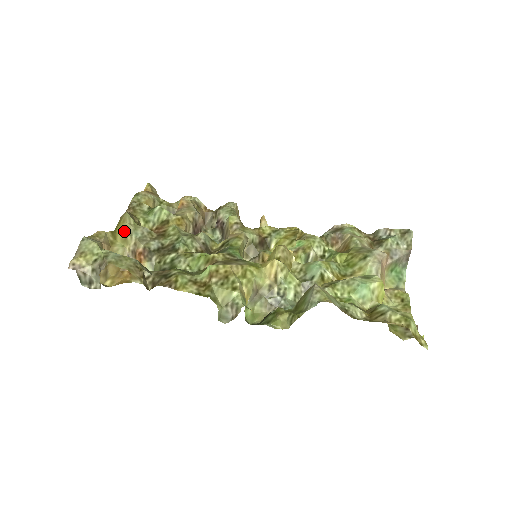
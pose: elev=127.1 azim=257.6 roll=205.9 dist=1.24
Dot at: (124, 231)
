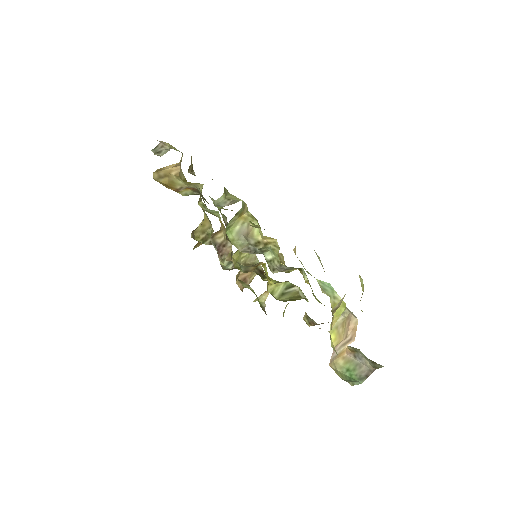
Dot at: (193, 184)
